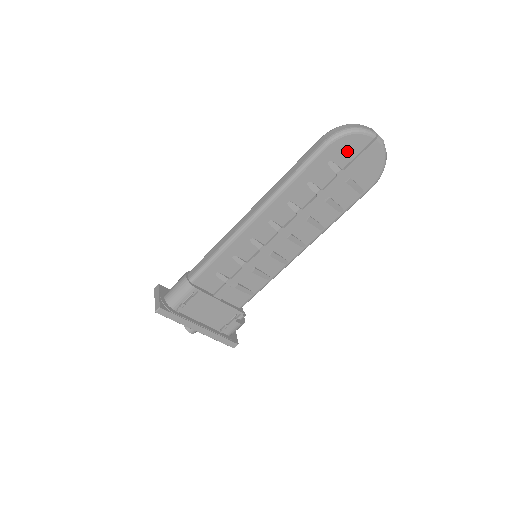
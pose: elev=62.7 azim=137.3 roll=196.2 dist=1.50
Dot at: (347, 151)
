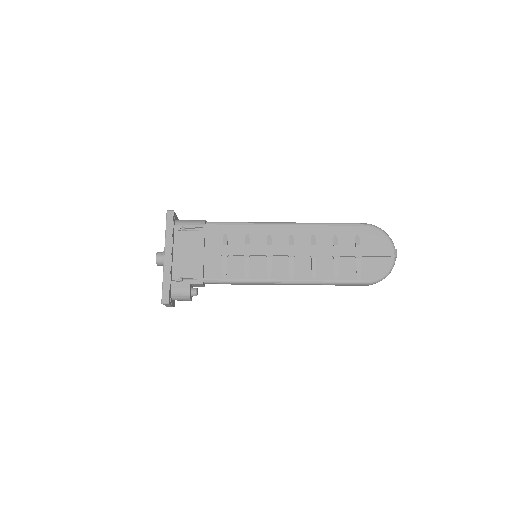
Dot at: (372, 240)
